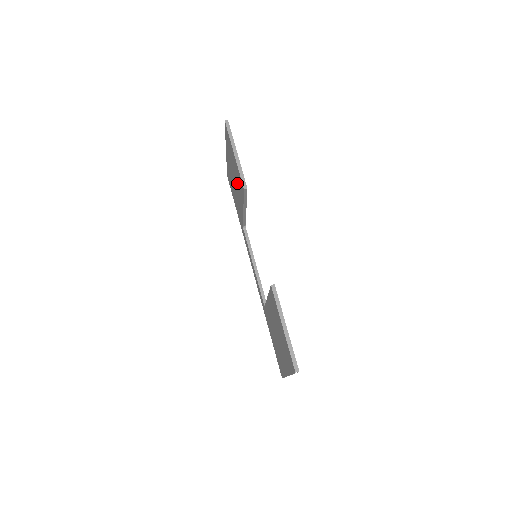
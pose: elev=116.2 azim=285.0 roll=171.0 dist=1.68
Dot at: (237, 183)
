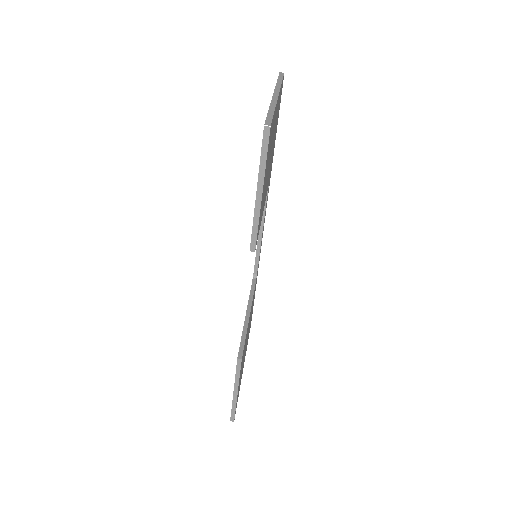
Dot at: occluded
